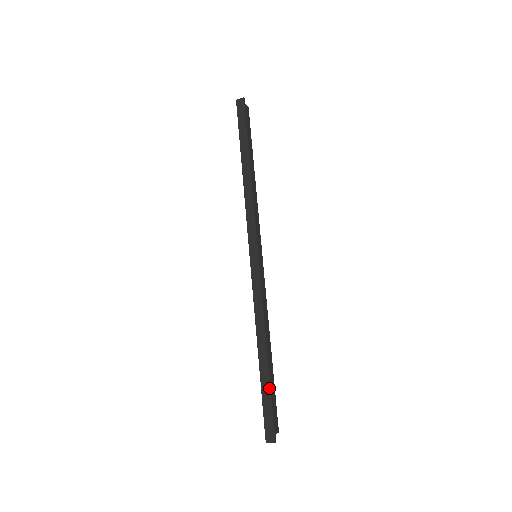
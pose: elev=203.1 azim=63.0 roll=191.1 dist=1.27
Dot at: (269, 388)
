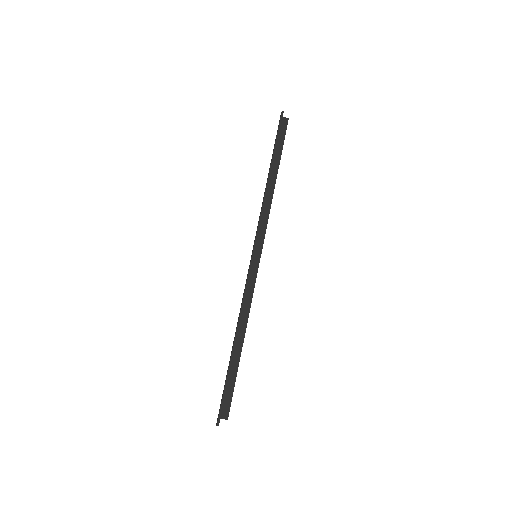
Dot at: (227, 376)
